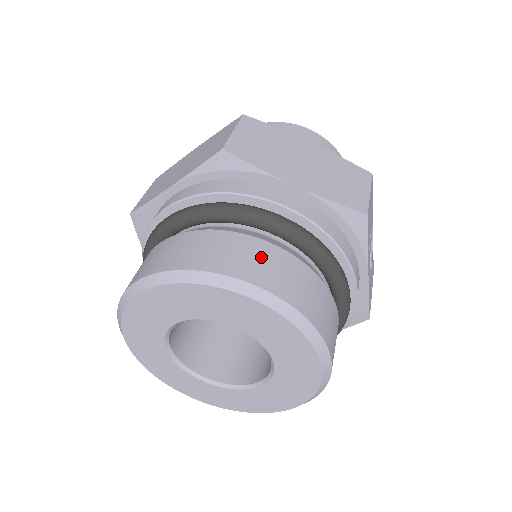
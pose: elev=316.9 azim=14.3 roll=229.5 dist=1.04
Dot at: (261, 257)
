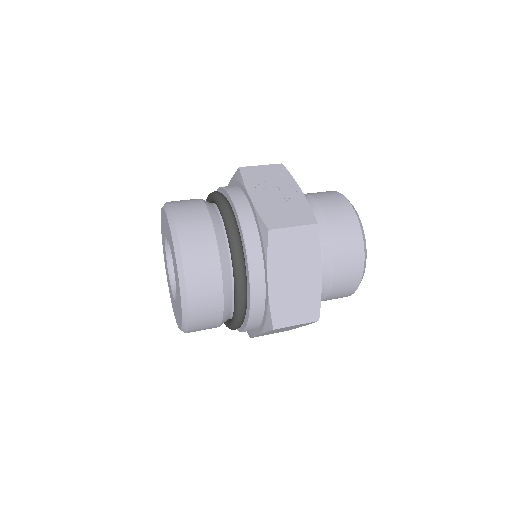
Dot at: occluded
